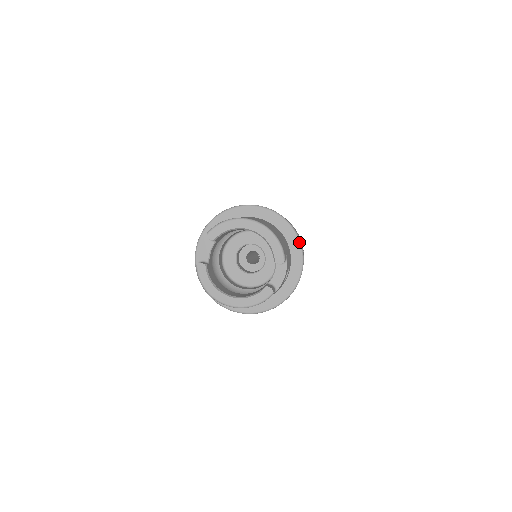
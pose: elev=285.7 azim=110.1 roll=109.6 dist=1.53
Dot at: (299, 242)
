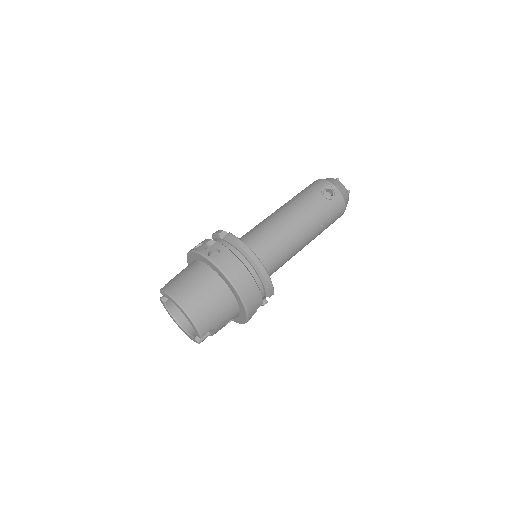
Dot at: (244, 306)
